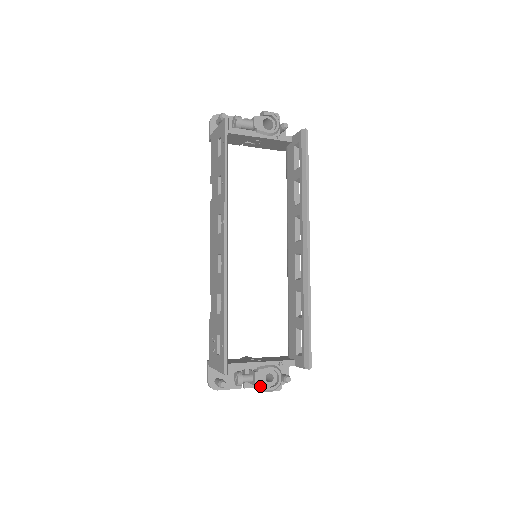
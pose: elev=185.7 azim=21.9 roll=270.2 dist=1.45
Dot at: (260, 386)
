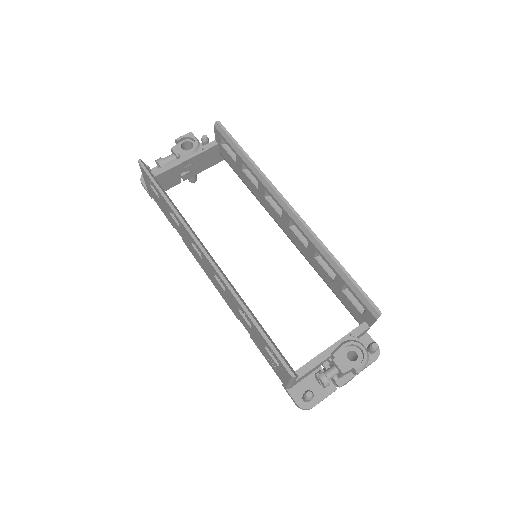
Dot at: occluded
